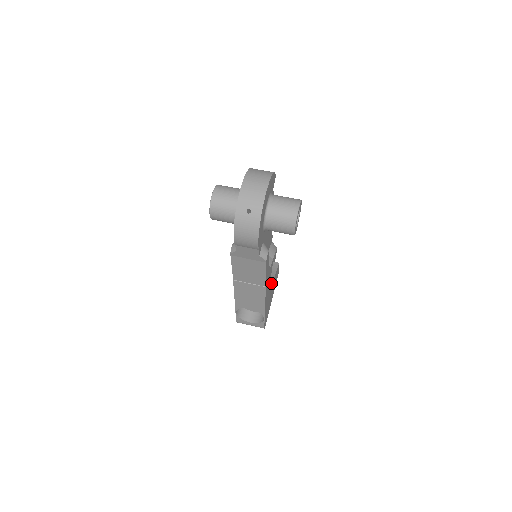
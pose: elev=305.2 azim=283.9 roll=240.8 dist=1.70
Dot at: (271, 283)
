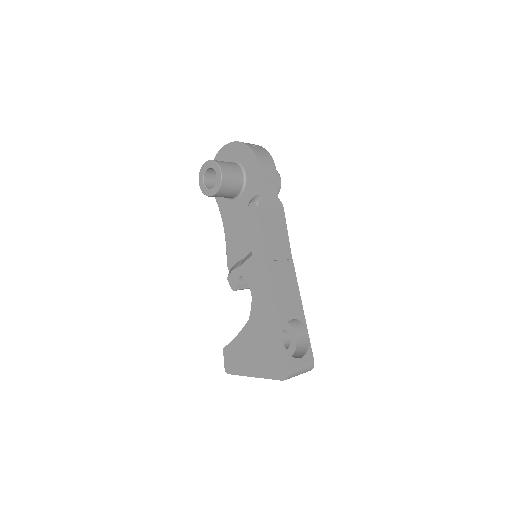
Dot at: occluded
